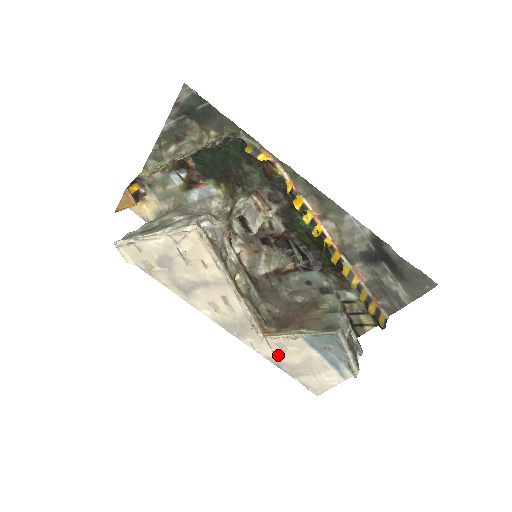
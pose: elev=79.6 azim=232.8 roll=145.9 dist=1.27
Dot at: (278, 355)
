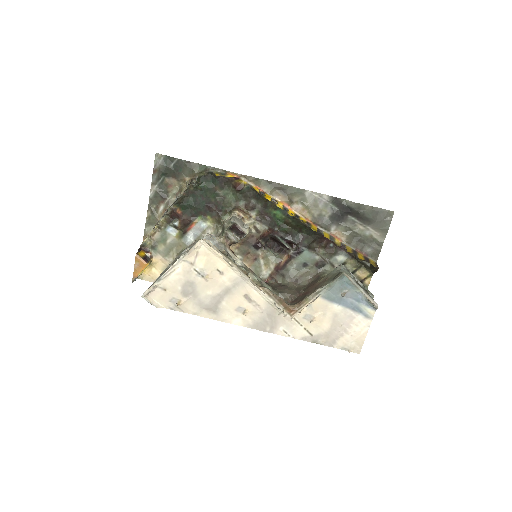
Dot at: (310, 329)
